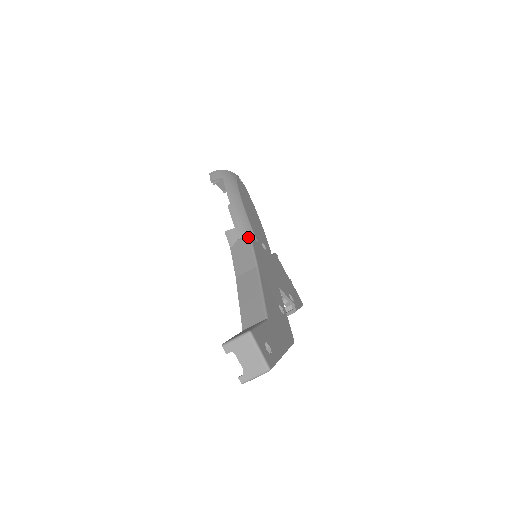
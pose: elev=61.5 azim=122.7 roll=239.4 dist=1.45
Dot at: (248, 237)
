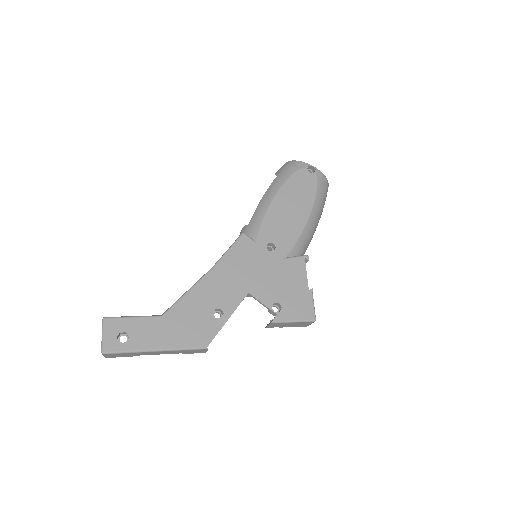
Dot at: (239, 236)
